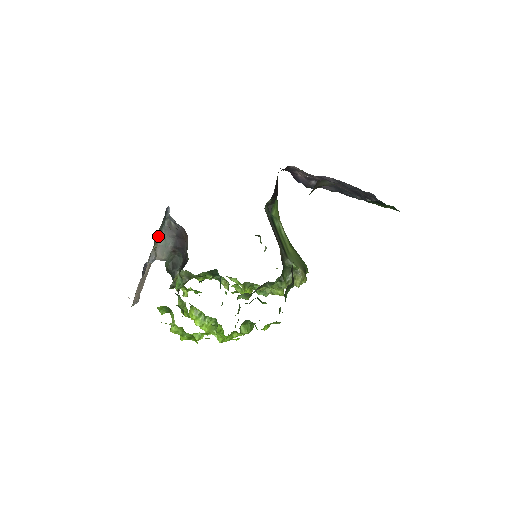
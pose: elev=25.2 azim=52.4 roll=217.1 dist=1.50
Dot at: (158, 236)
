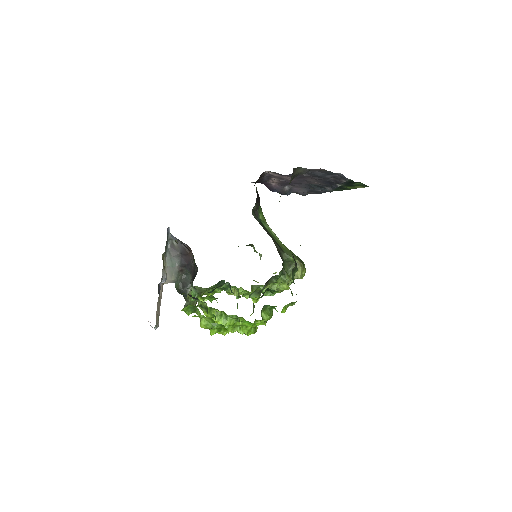
Dot at: (164, 258)
